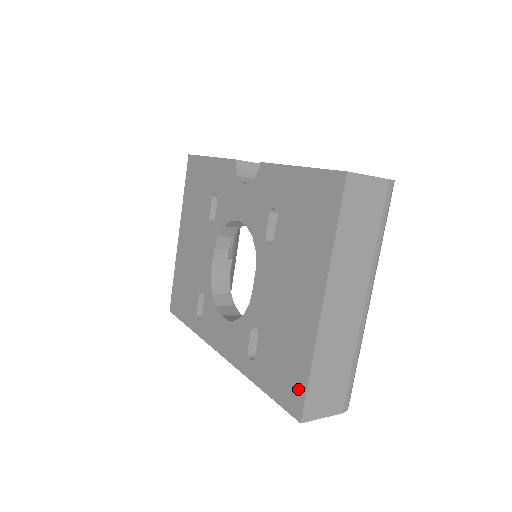
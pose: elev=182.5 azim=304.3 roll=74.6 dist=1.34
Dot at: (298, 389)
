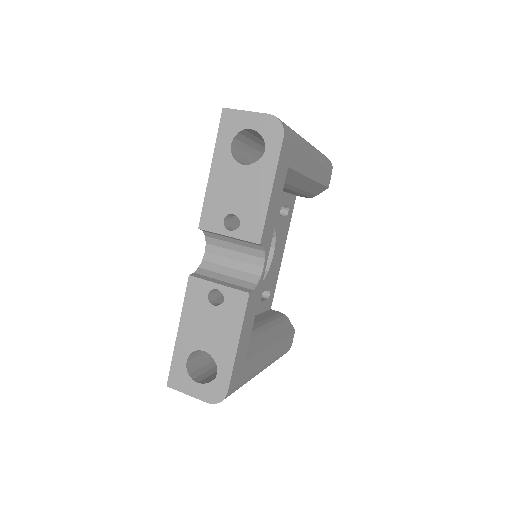
Dot at: occluded
